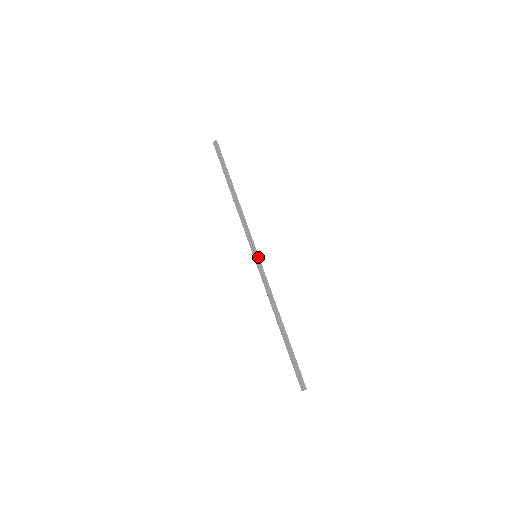
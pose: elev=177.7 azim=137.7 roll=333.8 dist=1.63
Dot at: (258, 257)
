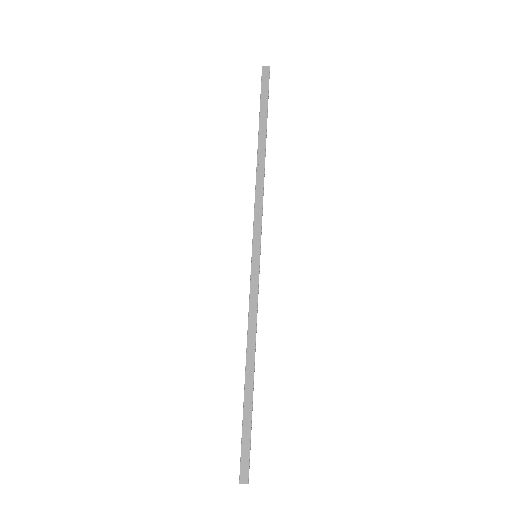
Dot at: occluded
